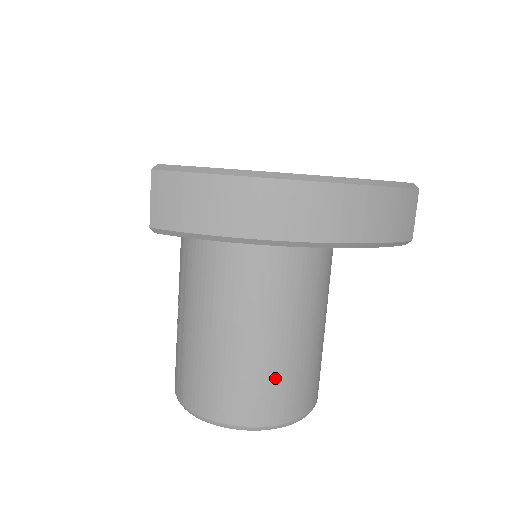
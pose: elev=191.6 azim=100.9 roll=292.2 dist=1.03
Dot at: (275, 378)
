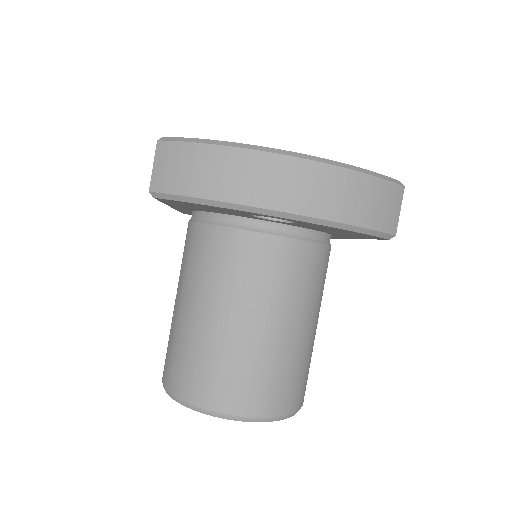
Dot at: (255, 367)
